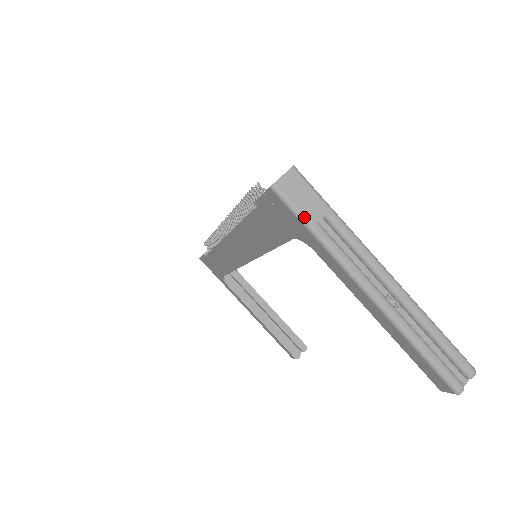
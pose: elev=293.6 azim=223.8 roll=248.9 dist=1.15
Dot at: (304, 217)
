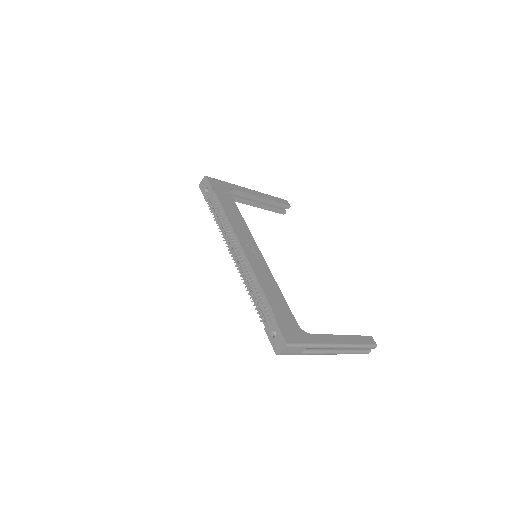
Dot at: occluded
